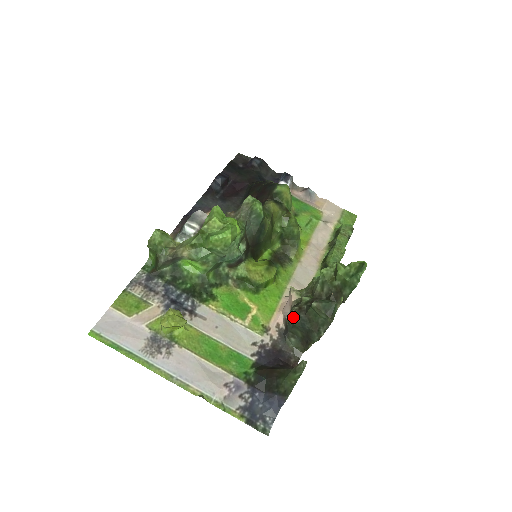
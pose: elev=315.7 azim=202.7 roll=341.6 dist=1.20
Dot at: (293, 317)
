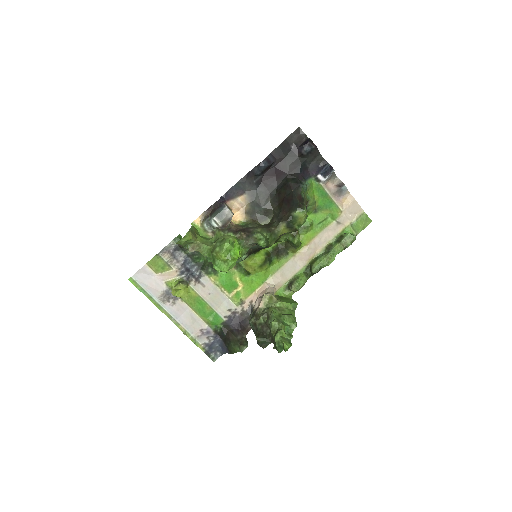
Dot at: (250, 324)
